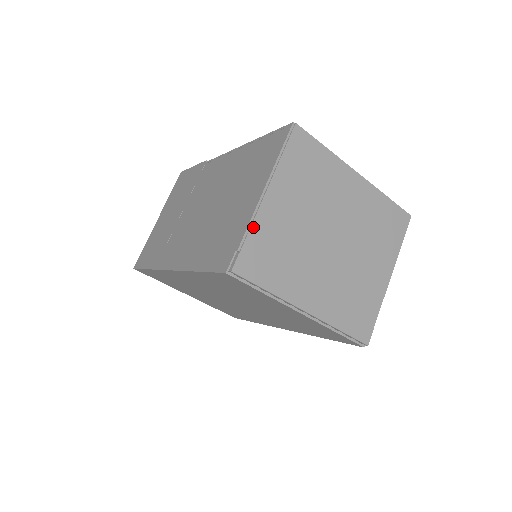
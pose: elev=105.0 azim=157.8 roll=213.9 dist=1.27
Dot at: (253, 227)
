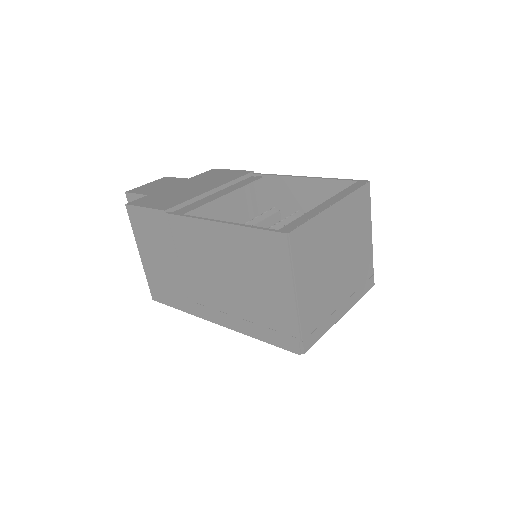
Dot at: (301, 321)
